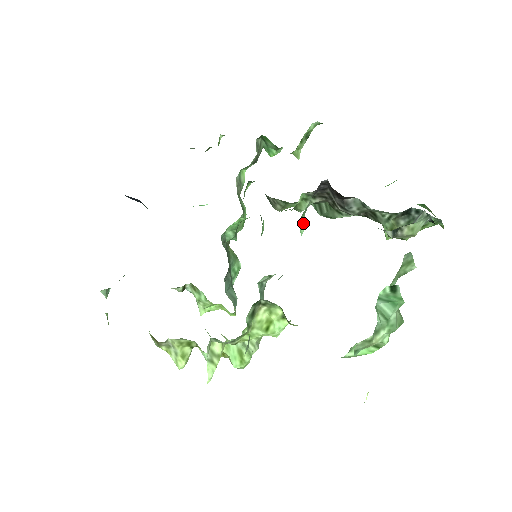
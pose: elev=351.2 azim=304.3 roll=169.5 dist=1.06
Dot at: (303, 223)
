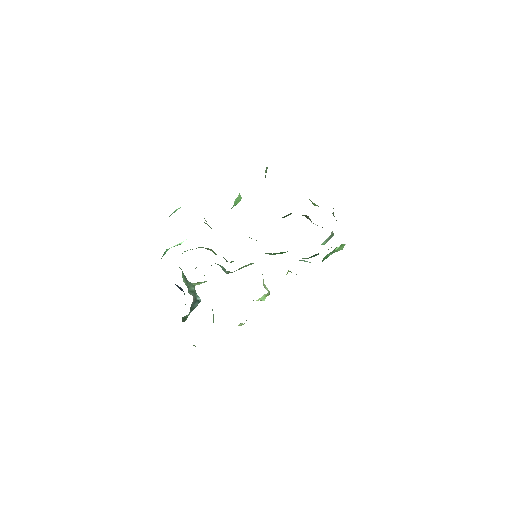
Dot at: occluded
